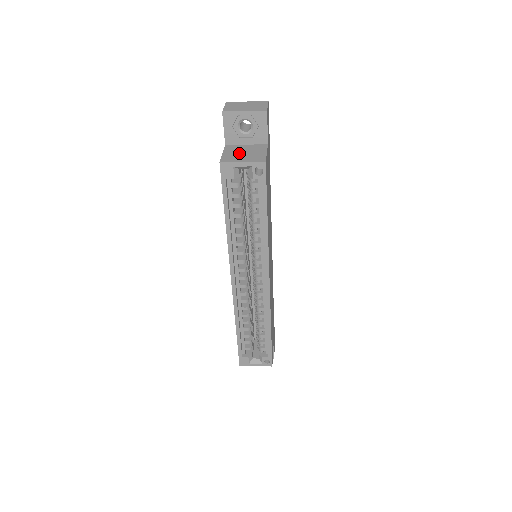
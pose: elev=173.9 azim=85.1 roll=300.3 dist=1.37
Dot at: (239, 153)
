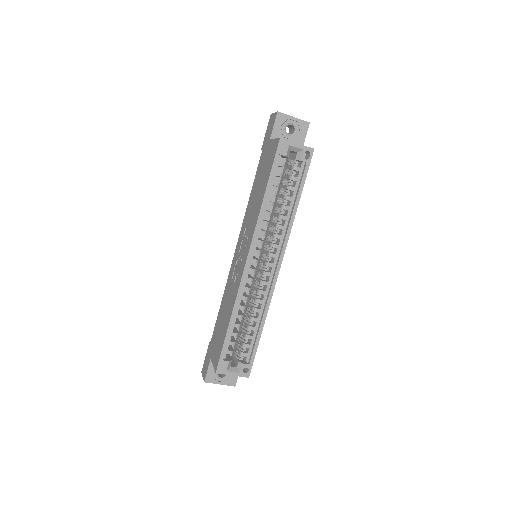
Dot at: occluded
